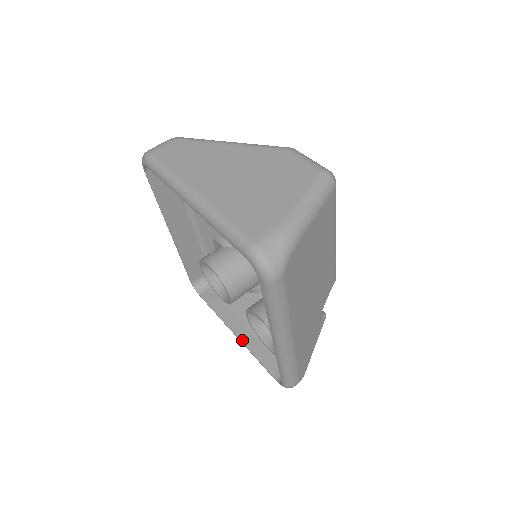
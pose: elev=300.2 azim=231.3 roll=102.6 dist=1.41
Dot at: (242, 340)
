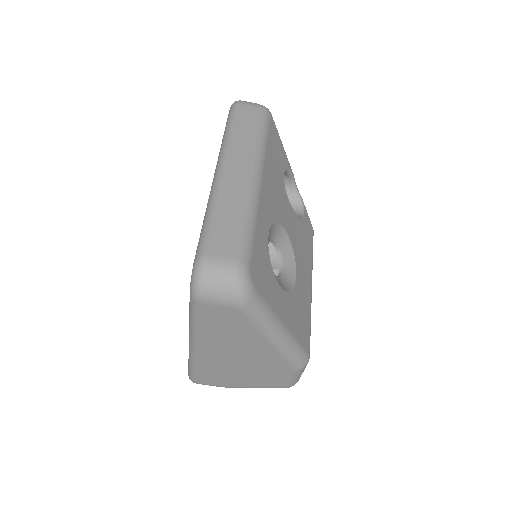
Dot at: occluded
